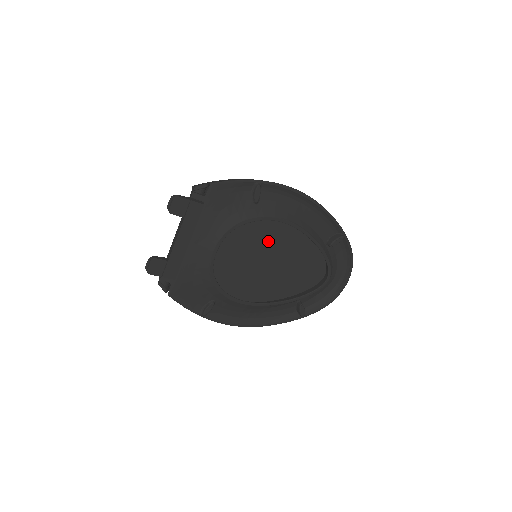
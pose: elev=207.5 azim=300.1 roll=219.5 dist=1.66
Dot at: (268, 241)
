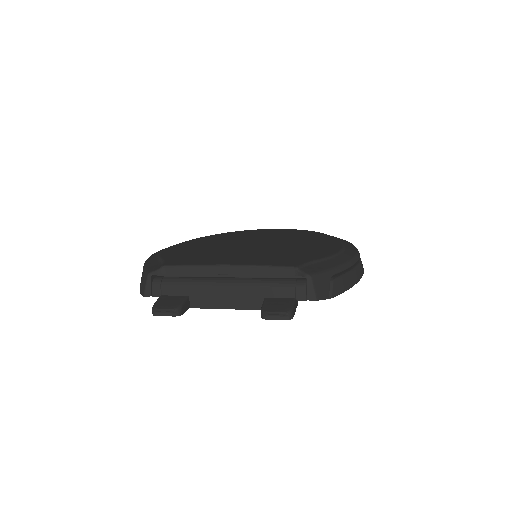
Dot at: occluded
